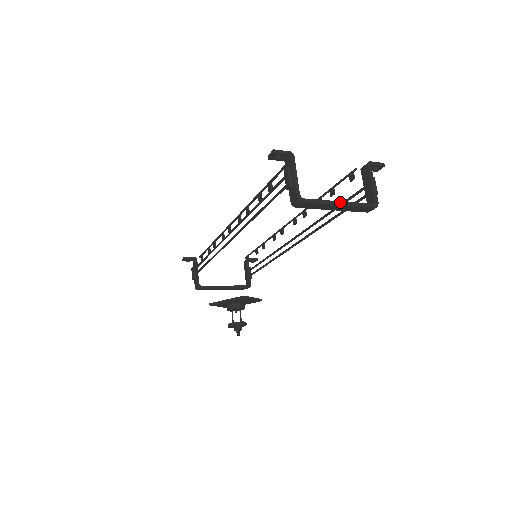
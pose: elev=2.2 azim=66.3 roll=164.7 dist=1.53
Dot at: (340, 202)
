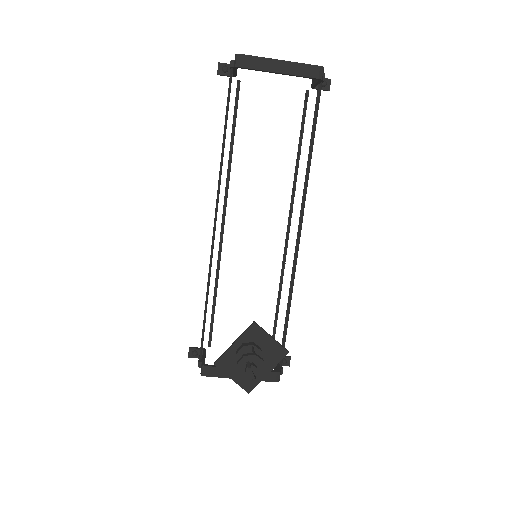
Dot at: (281, 61)
